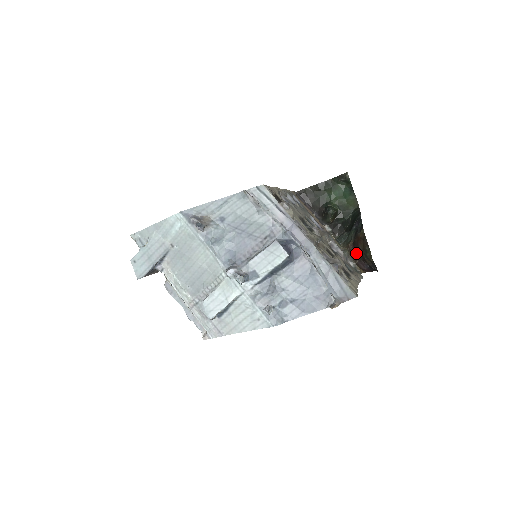
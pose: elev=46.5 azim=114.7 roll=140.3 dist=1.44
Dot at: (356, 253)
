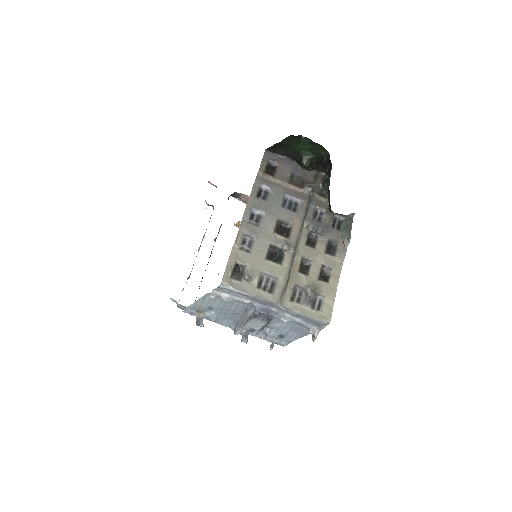
Dot at: occluded
